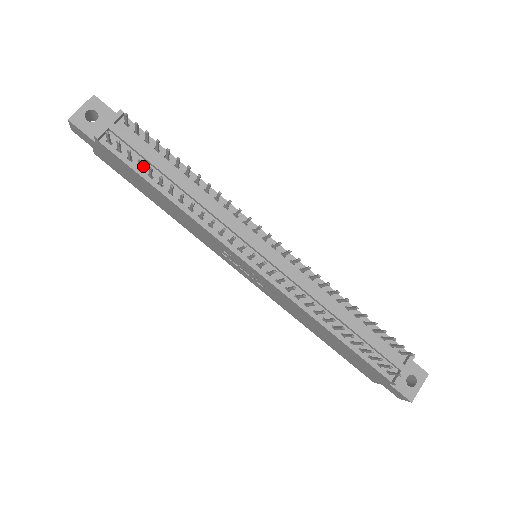
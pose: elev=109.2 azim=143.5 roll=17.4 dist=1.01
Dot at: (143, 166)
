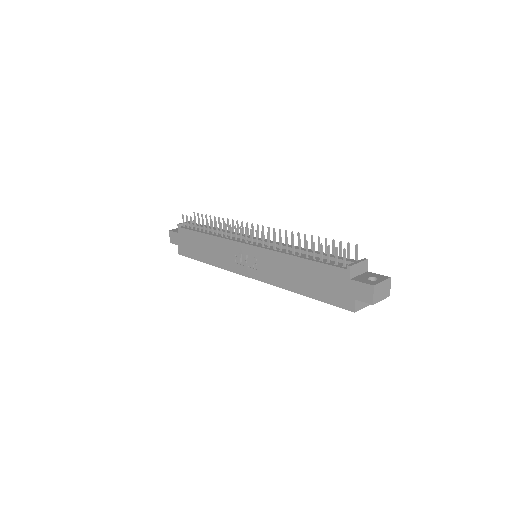
Dot at: (198, 230)
